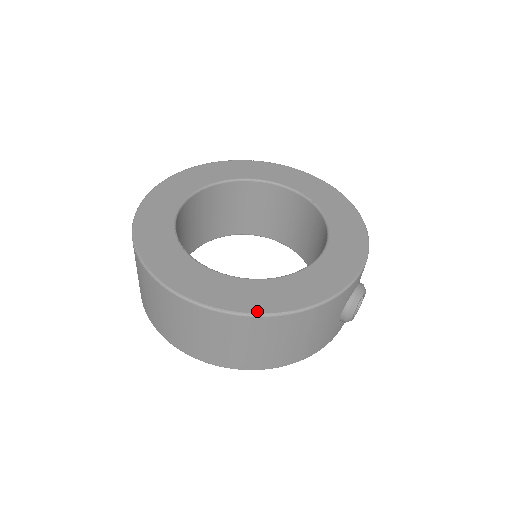
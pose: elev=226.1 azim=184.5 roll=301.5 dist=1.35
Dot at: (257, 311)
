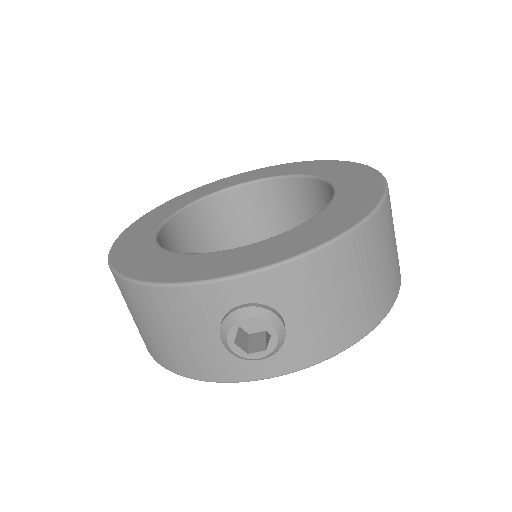
Dot at: (117, 267)
